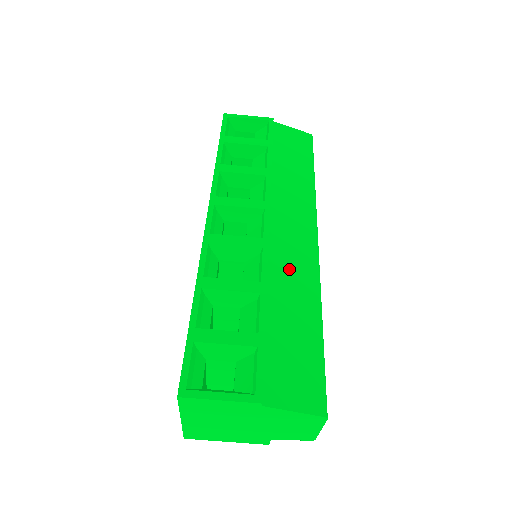
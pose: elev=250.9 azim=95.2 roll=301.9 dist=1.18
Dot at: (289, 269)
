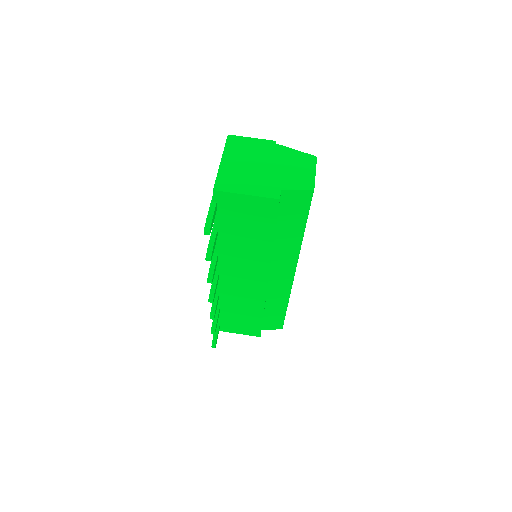
Dot at: occluded
